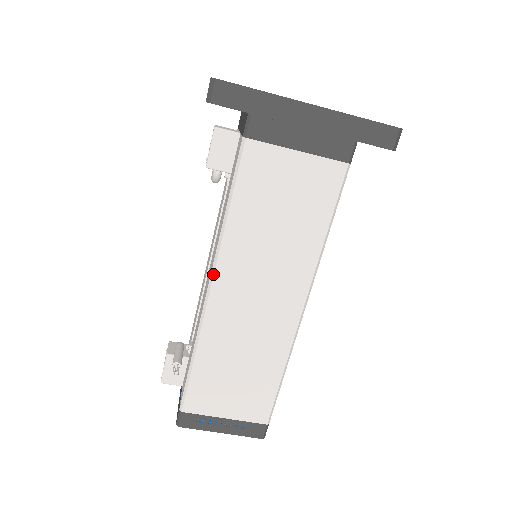
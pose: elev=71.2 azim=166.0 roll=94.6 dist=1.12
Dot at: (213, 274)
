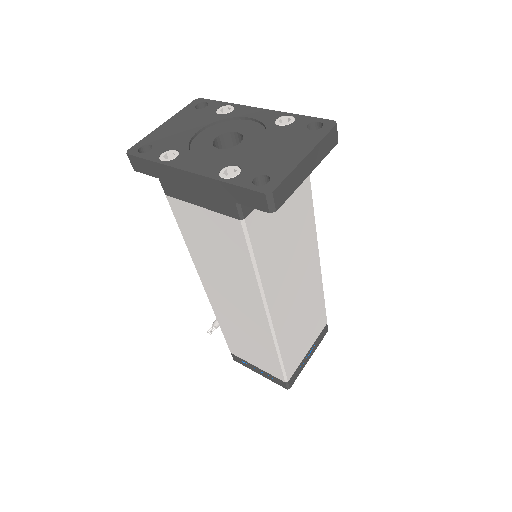
Dot at: occluded
